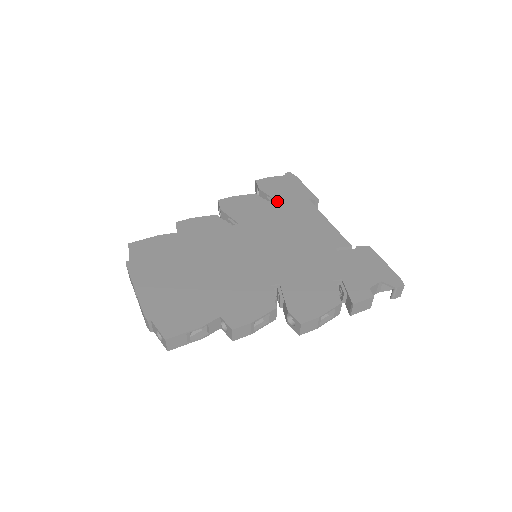
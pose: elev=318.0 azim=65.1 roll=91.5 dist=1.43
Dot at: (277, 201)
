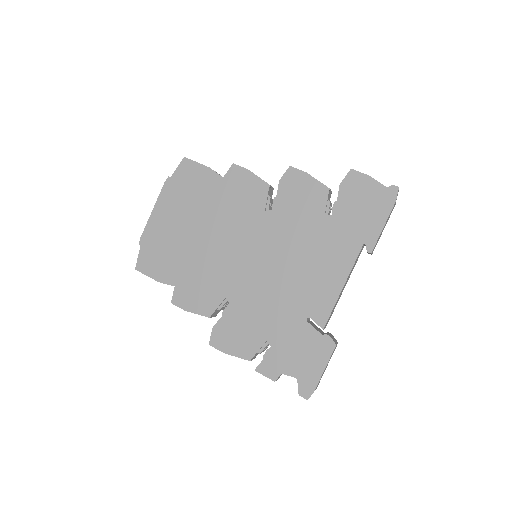
Dot at: (334, 217)
